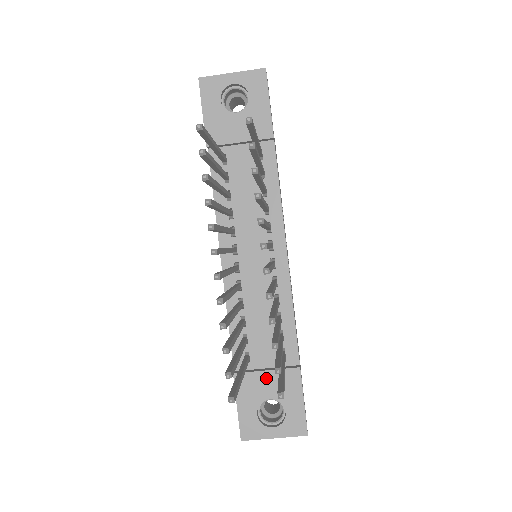
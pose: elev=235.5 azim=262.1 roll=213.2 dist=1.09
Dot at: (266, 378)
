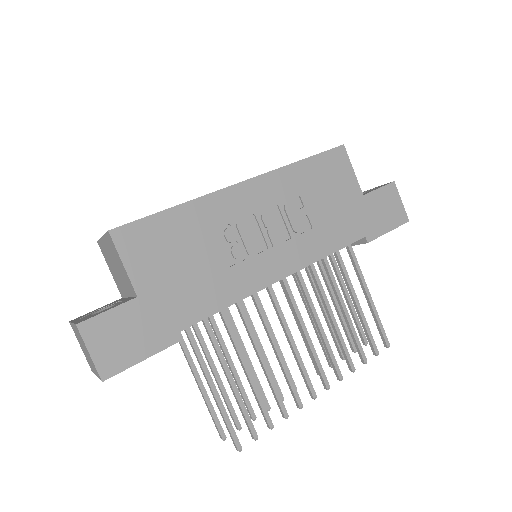
Dot at: occluded
